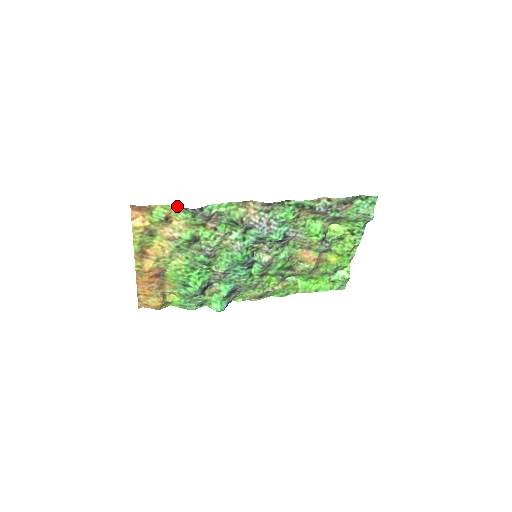
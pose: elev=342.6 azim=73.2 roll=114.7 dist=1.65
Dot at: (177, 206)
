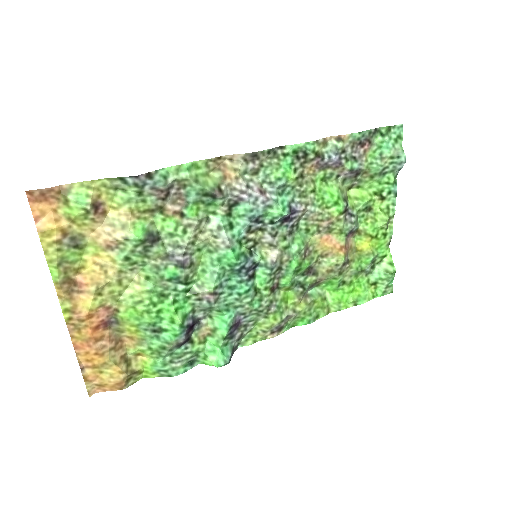
Dot at: (107, 179)
